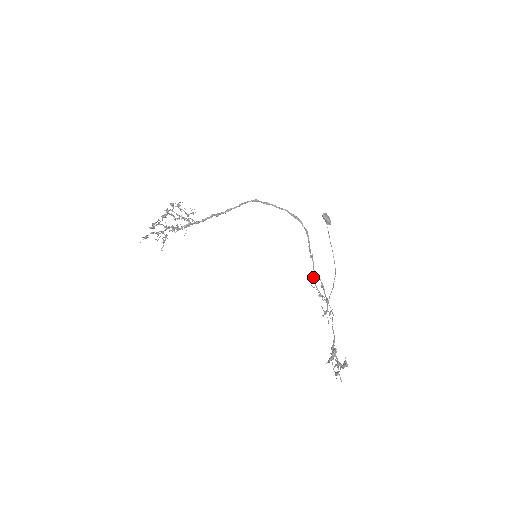
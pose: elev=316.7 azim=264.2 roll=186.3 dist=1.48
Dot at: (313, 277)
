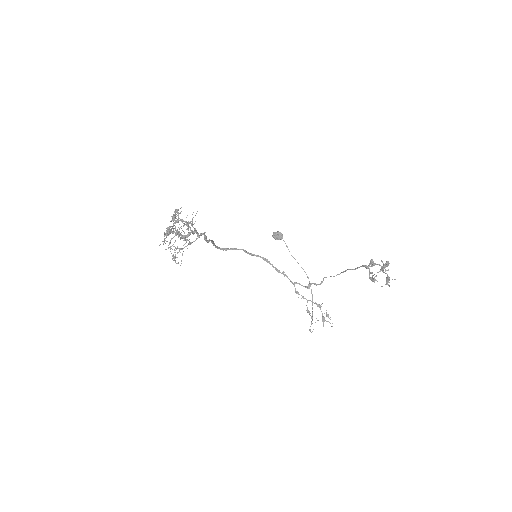
Dot at: (295, 290)
